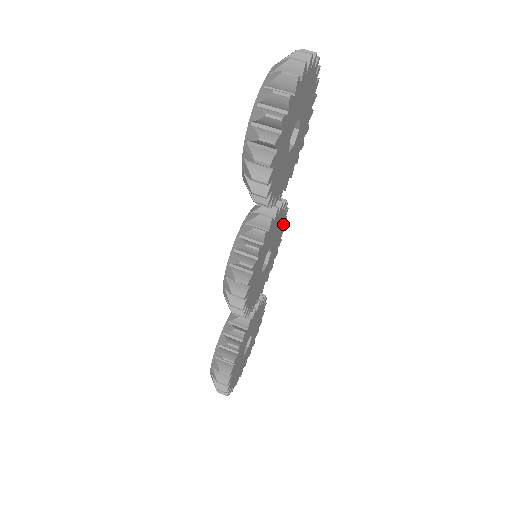
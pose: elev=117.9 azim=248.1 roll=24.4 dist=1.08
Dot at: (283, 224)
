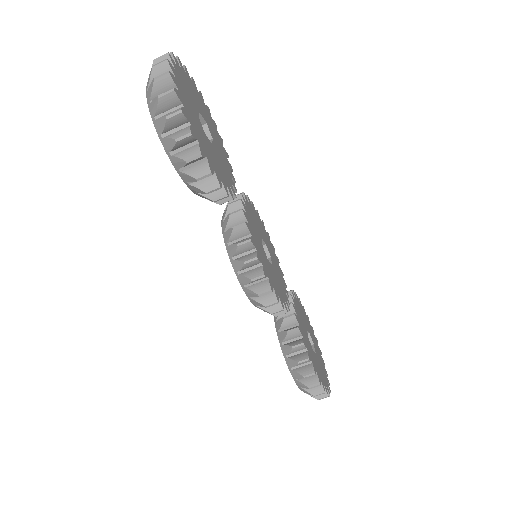
Dot at: (258, 217)
